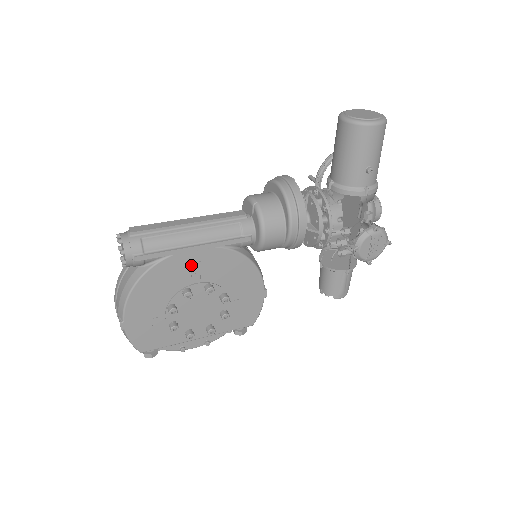
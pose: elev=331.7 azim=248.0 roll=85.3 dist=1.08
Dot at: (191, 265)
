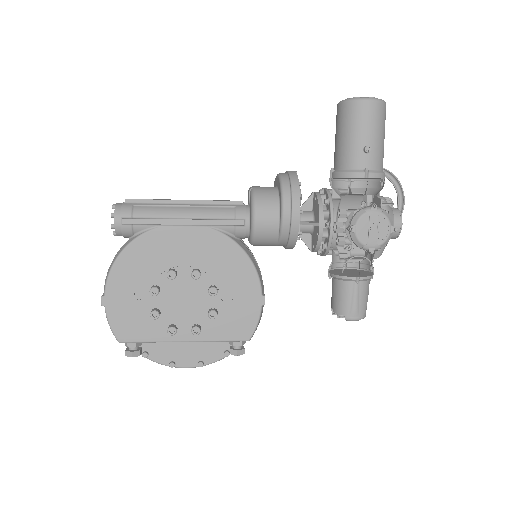
Dot at: (179, 242)
